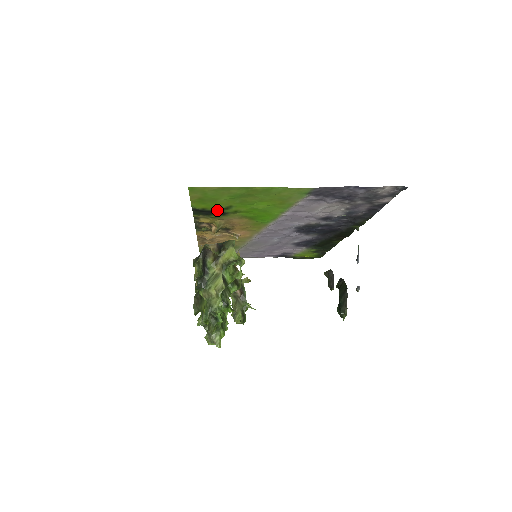
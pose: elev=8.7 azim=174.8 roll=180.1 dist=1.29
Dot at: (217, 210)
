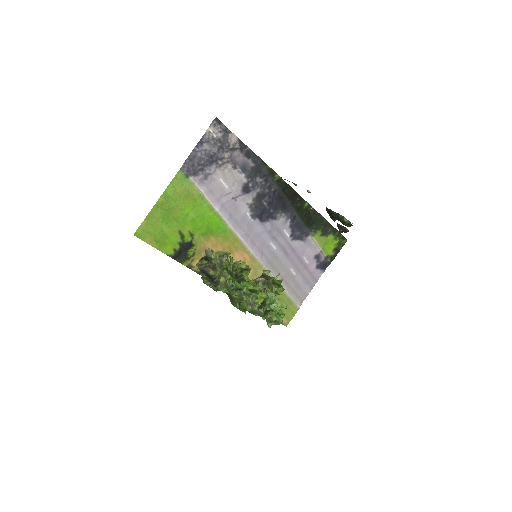
Dot at: (182, 244)
